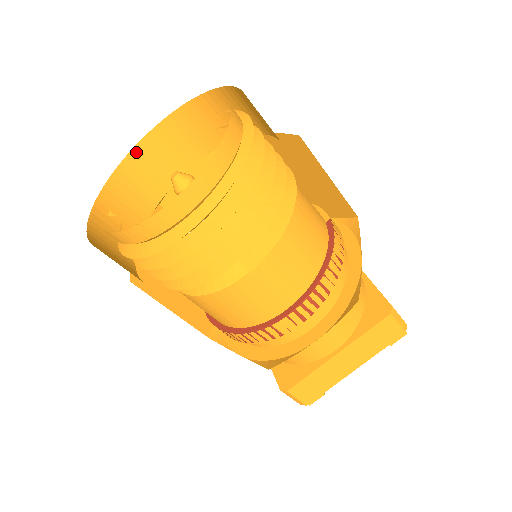
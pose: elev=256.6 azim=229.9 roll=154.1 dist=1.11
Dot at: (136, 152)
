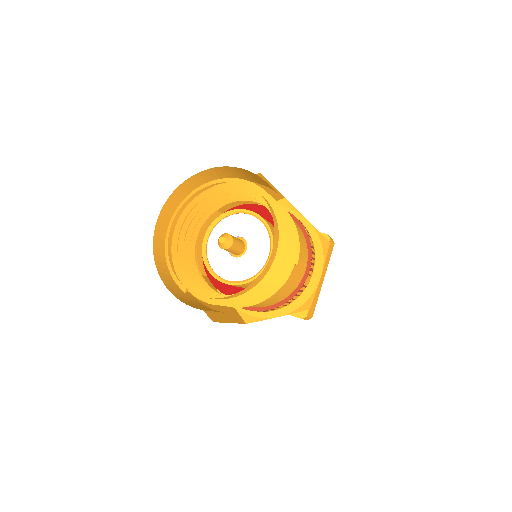
Dot at: (155, 242)
